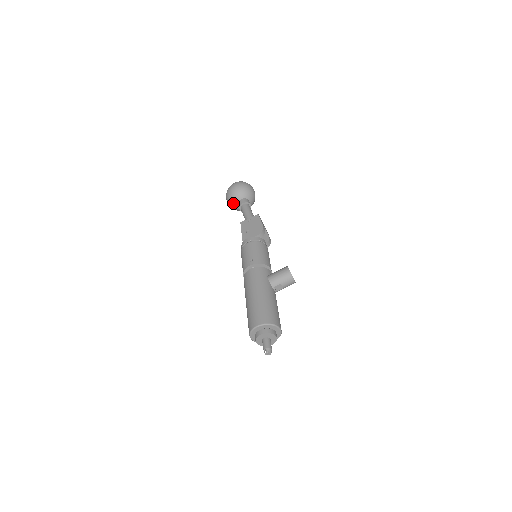
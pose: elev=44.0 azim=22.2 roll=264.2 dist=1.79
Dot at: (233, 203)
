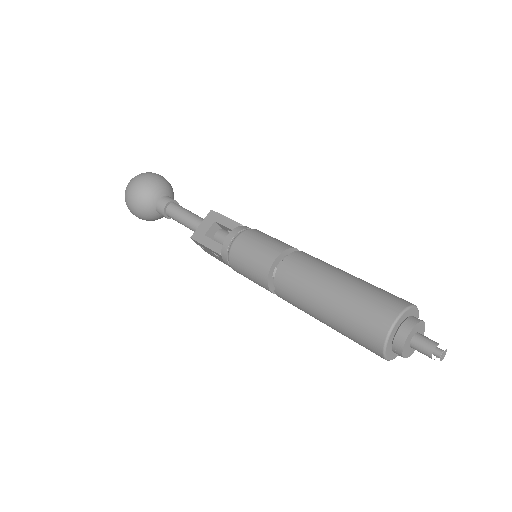
Dot at: (157, 190)
